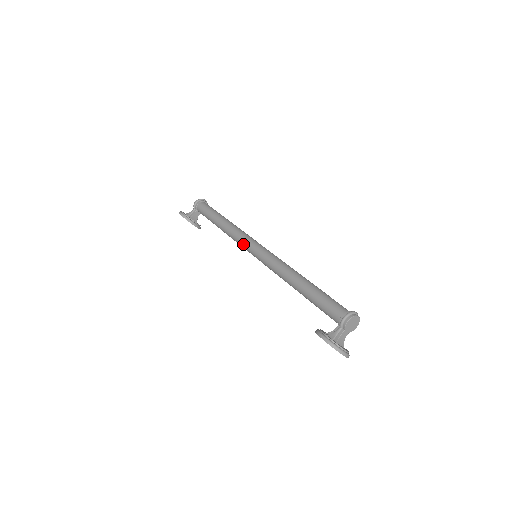
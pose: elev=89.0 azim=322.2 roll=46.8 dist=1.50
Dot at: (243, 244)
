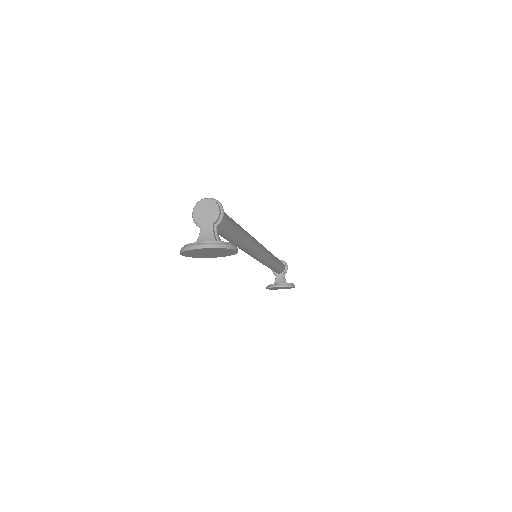
Dot at: occluded
